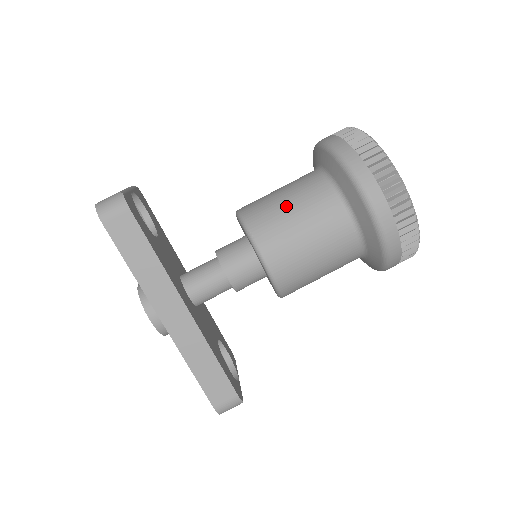
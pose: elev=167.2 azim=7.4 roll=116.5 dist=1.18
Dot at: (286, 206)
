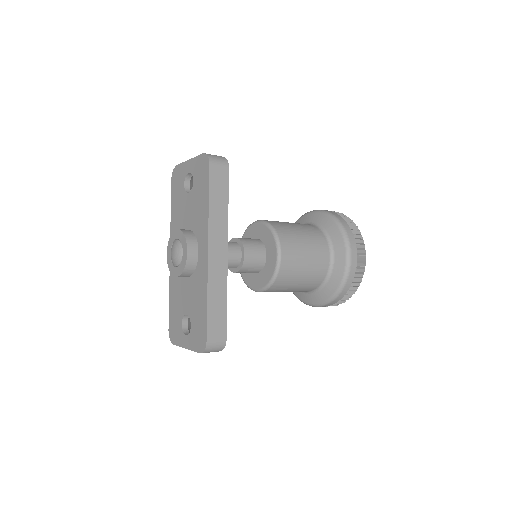
Dot at: (297, 229)
